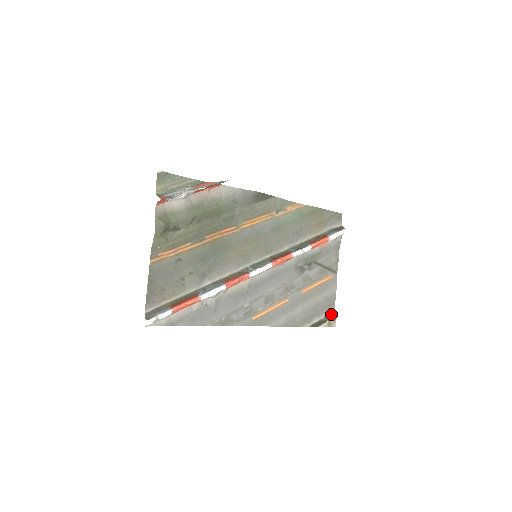
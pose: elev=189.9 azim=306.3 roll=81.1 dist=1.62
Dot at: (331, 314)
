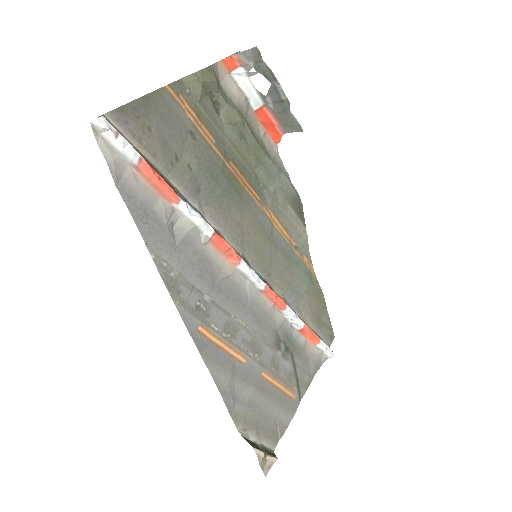
Dot at: (270, 450)
